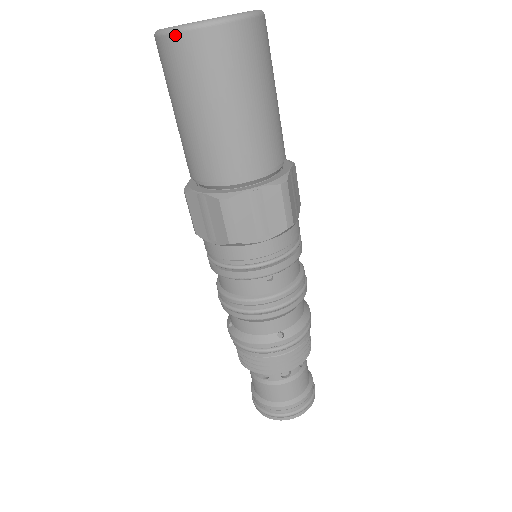
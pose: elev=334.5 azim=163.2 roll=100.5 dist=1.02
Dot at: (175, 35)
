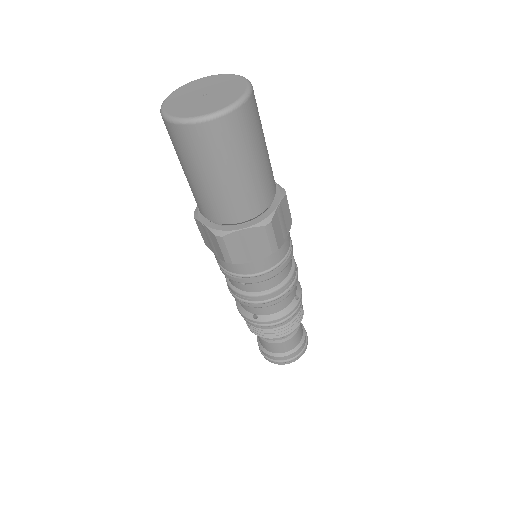
Dot at: (219, 119)
